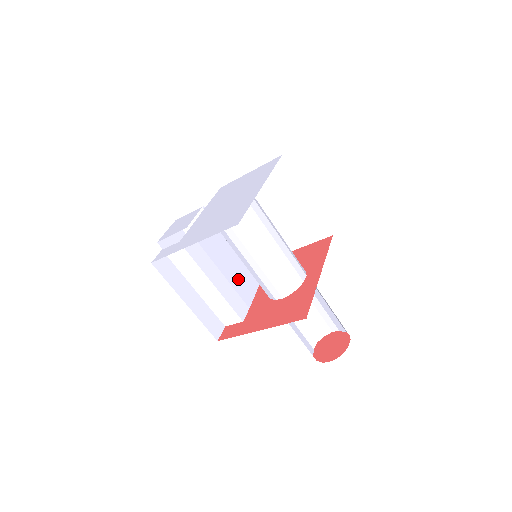
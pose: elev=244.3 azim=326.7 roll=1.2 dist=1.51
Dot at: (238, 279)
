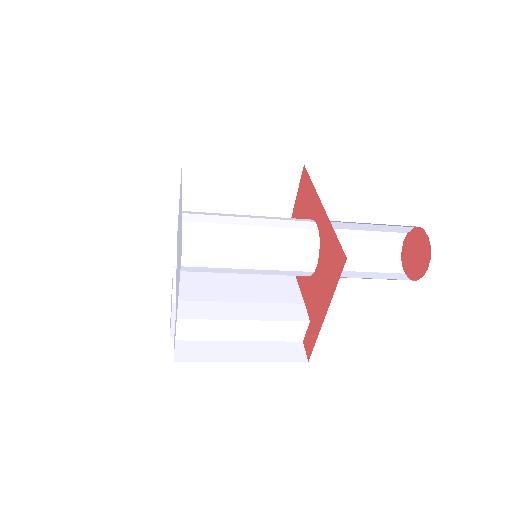
Dot at: (268, 291)
